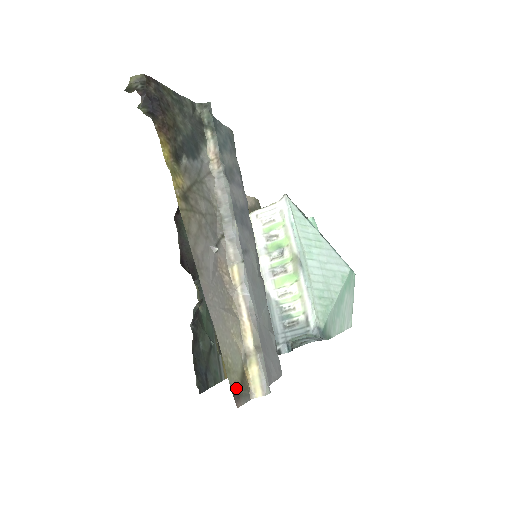
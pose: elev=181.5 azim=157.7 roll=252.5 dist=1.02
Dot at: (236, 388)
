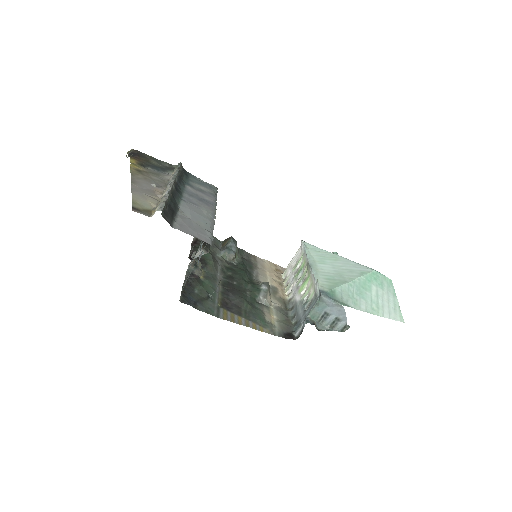
Dot at: (137, 209)
